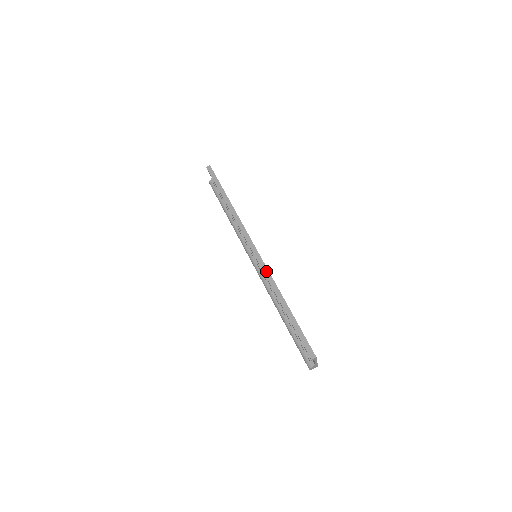
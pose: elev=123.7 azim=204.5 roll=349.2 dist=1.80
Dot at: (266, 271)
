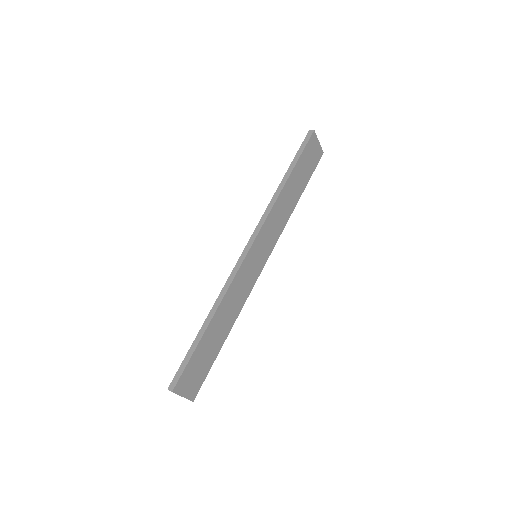
Dot at: (231, 277)
